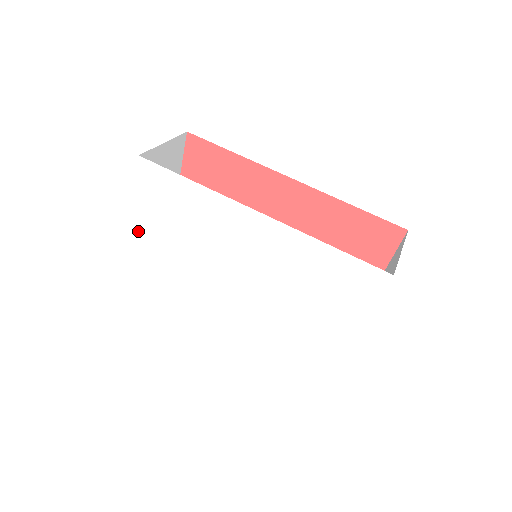
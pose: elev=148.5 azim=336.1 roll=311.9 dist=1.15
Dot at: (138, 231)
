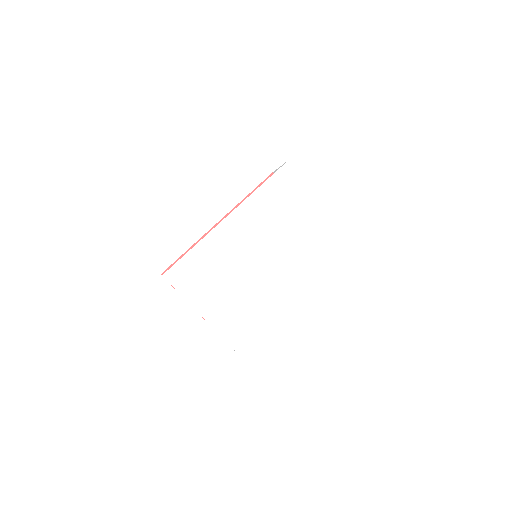
Dot at: (207, 314)
